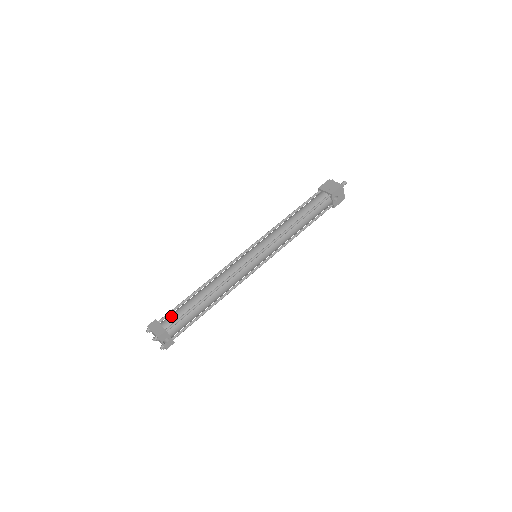
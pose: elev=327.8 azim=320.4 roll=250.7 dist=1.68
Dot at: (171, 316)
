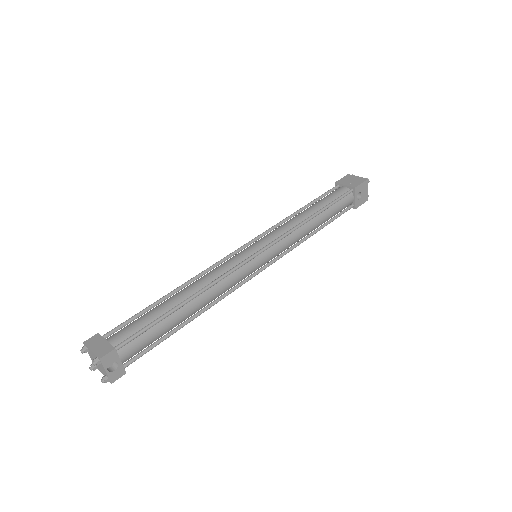
Dot at: (125, 328)
